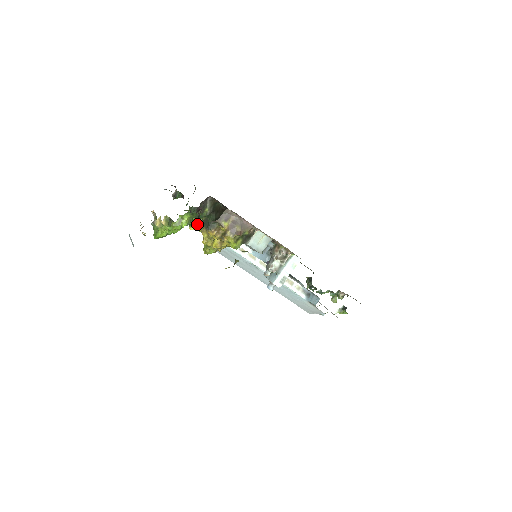
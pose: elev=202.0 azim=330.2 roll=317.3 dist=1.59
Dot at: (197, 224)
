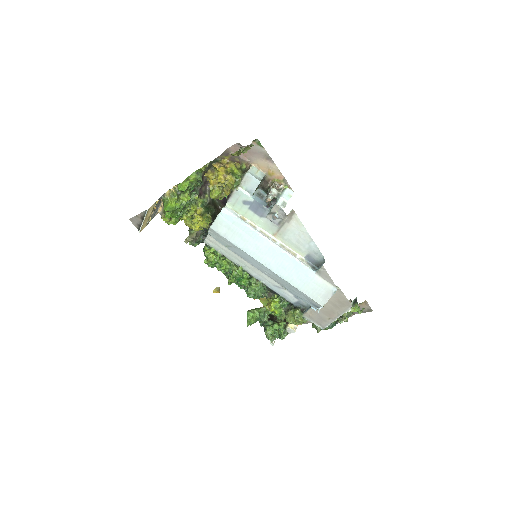
Dot at: (200, 214)
